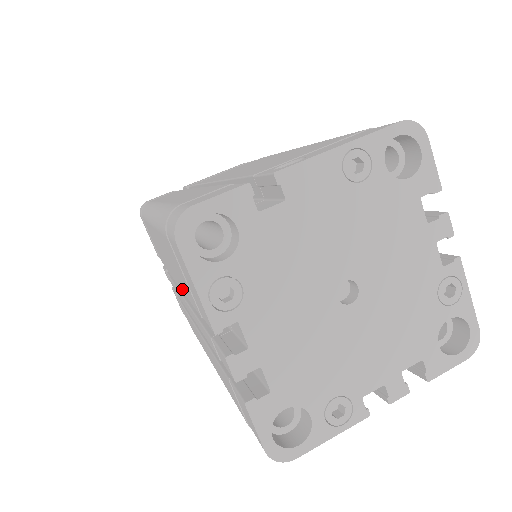
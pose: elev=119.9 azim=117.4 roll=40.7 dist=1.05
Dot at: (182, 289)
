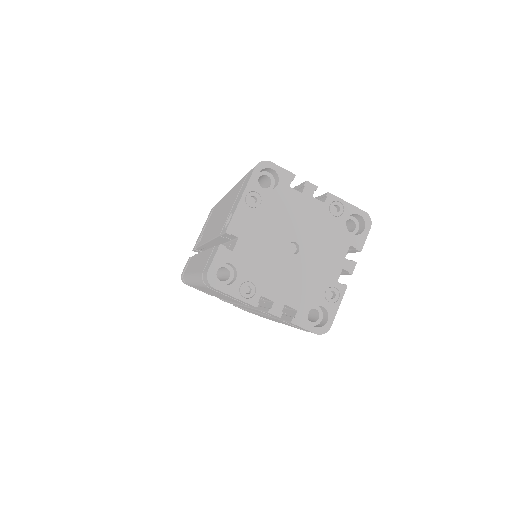
Dot at: occluded
